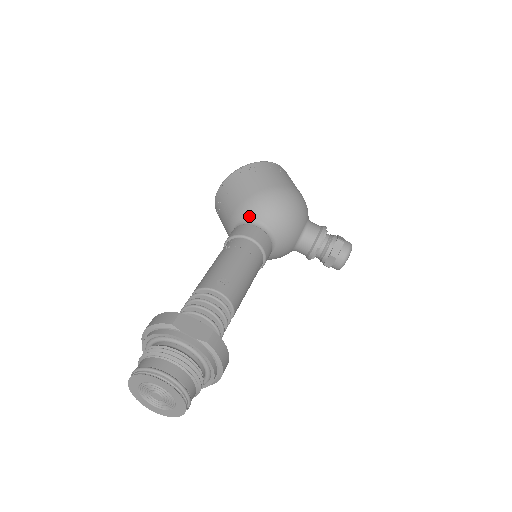
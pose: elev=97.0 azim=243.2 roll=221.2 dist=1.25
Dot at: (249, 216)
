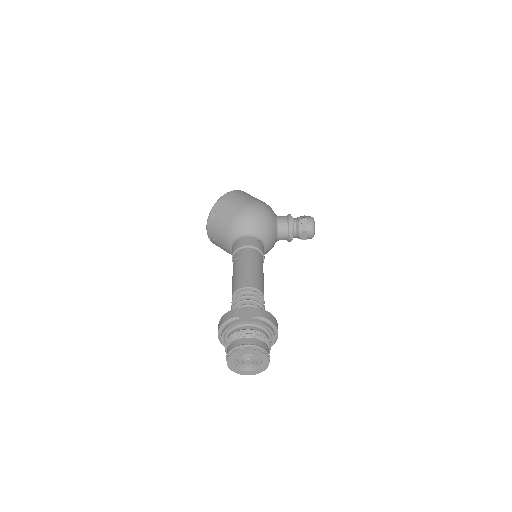
Dot at: (238, 233)
